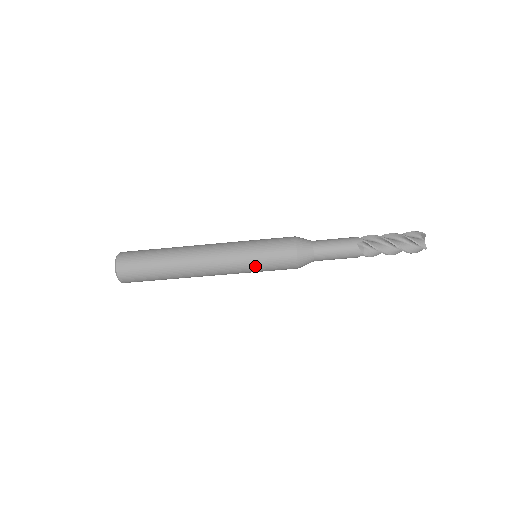
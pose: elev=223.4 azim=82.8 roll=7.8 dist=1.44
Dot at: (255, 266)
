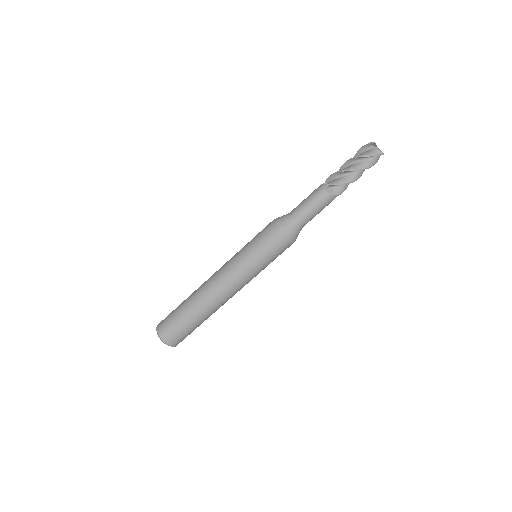
Dot at: (247, 250)
